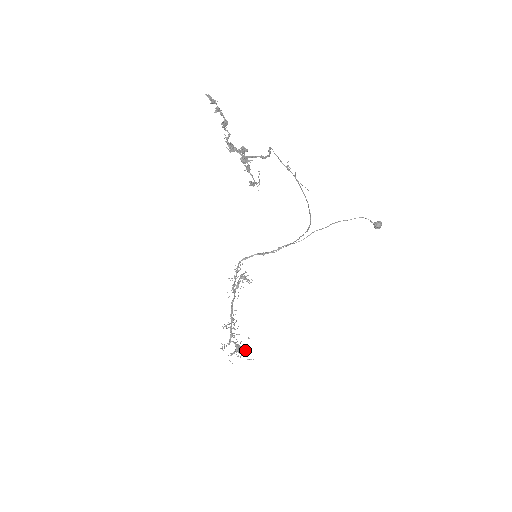
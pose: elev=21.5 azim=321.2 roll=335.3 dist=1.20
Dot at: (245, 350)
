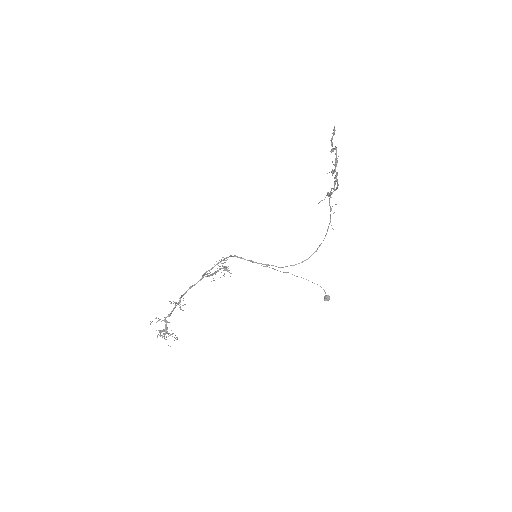
Dot at: occluded
